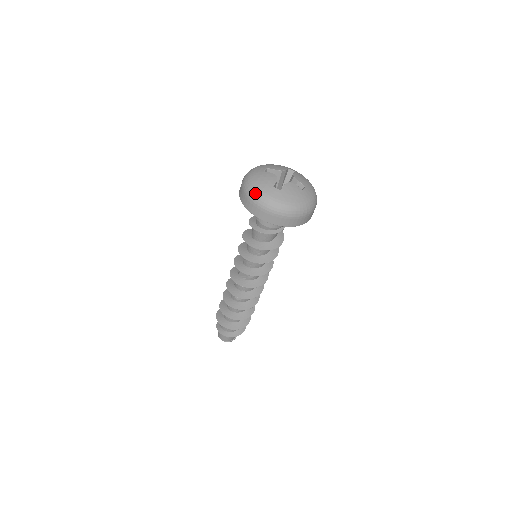
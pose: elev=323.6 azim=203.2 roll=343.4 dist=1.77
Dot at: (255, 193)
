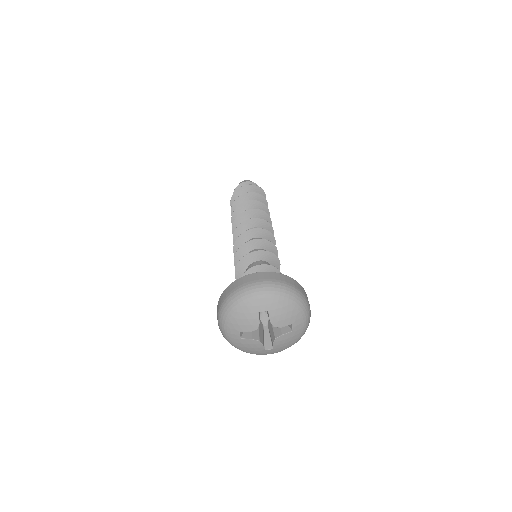
Dot at: (223, 315)
